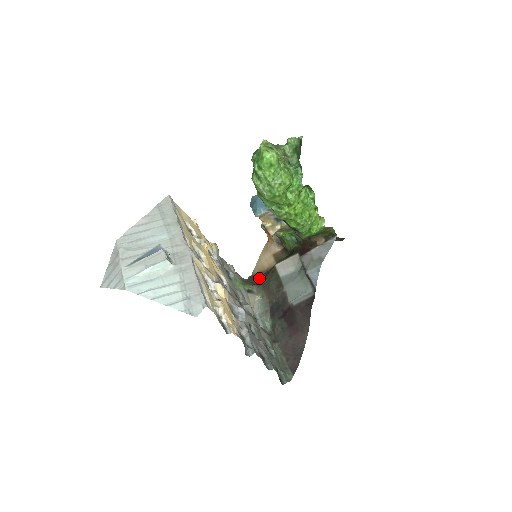
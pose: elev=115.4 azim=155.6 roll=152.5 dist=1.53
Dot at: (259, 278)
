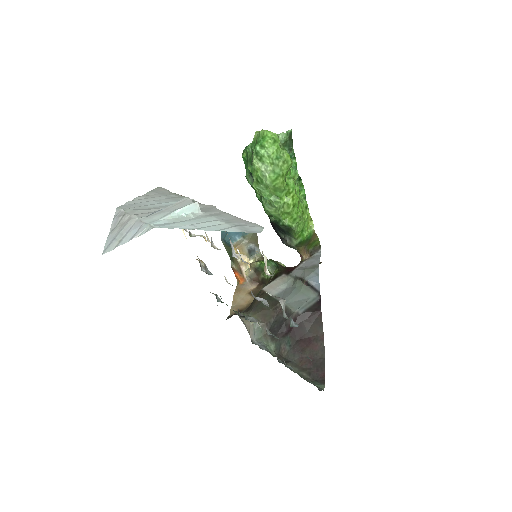
Dot at: (242, 312)
